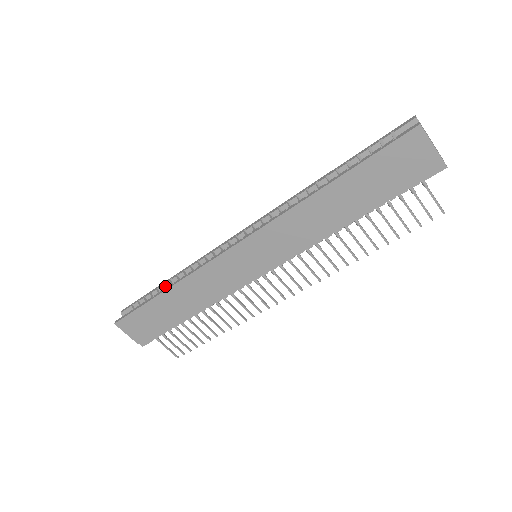
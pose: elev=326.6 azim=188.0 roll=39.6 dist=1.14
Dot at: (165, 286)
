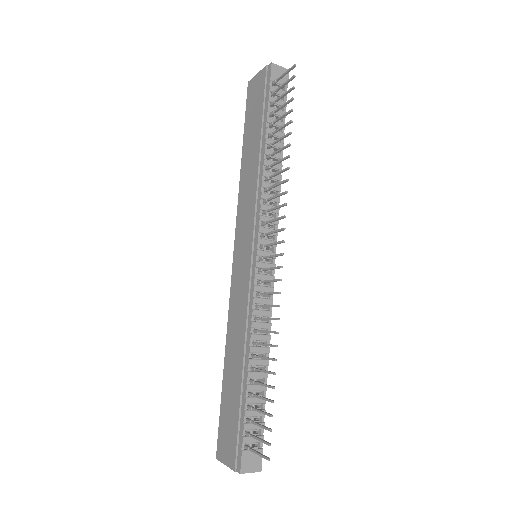
Dot at: occluded
